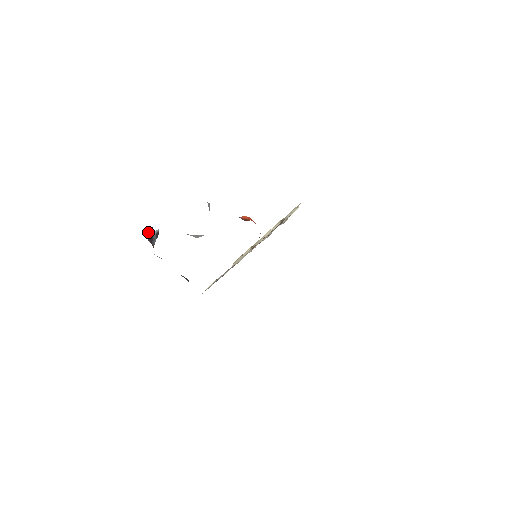
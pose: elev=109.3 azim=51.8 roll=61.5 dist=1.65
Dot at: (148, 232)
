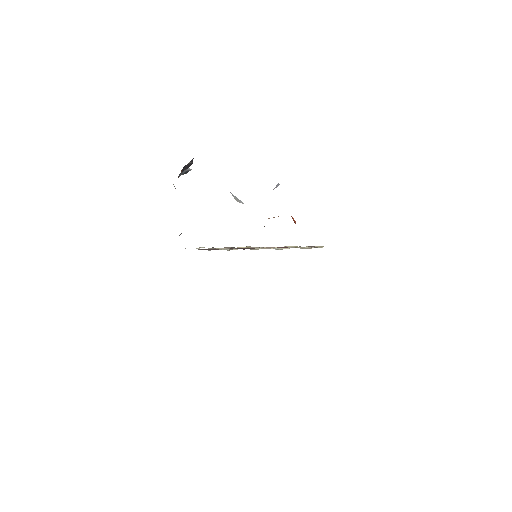
Dot at: (188, 163)
